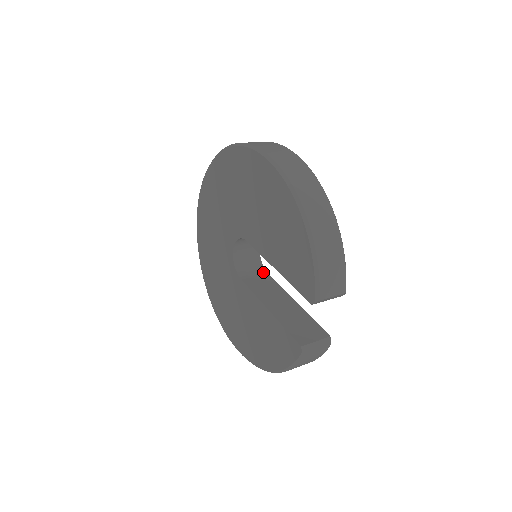
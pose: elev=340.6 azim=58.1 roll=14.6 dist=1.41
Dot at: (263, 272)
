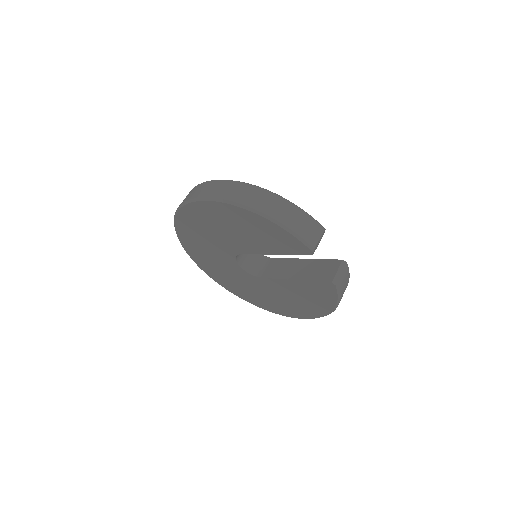
Dot at: (270, 260)
